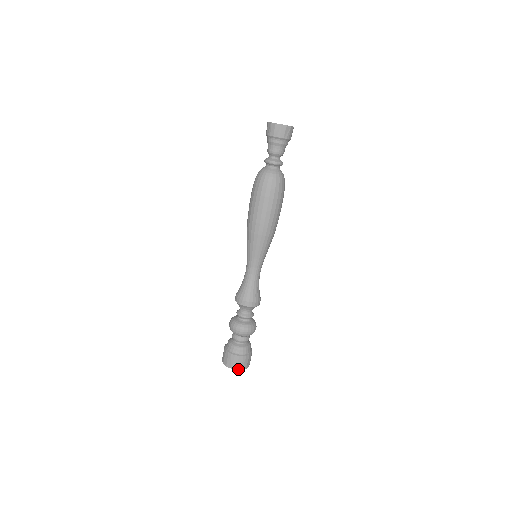
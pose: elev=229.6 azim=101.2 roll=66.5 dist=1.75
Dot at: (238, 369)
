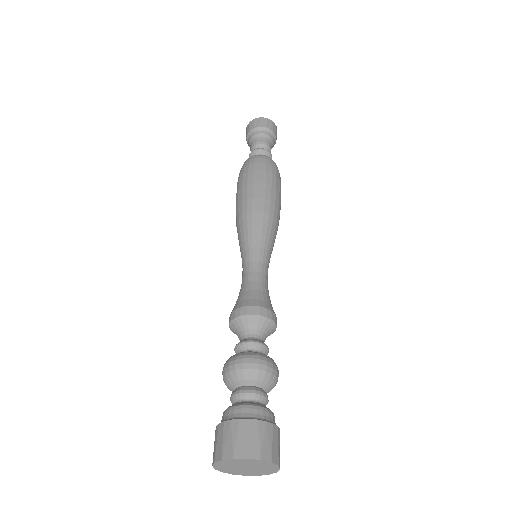
Dot at: (251, 457)
